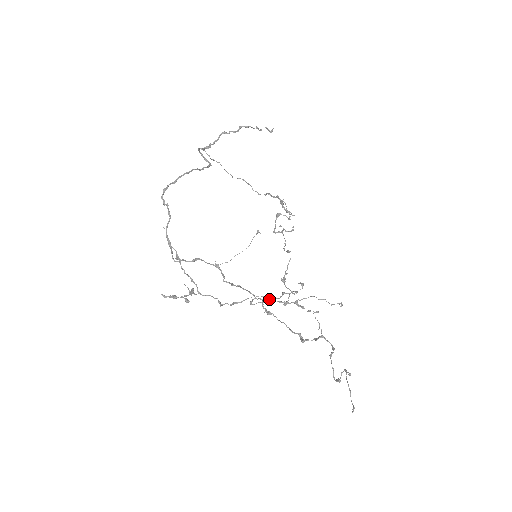
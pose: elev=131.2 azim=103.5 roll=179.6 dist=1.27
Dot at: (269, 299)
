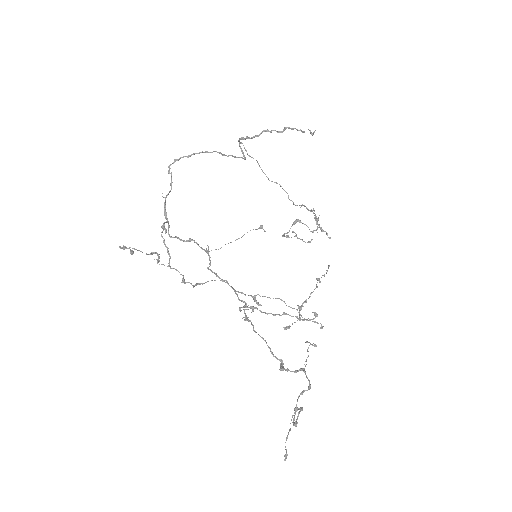
Dot at: (260, 310)
